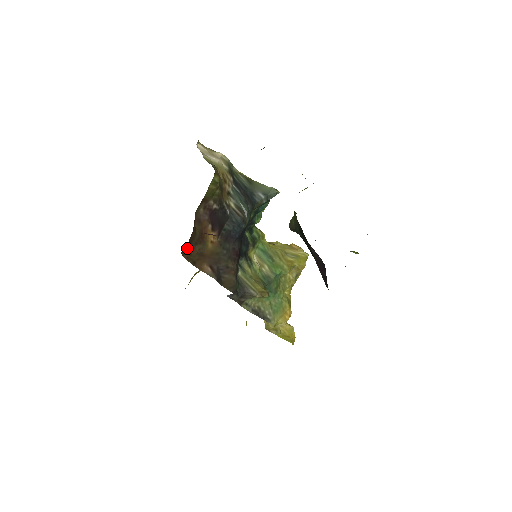
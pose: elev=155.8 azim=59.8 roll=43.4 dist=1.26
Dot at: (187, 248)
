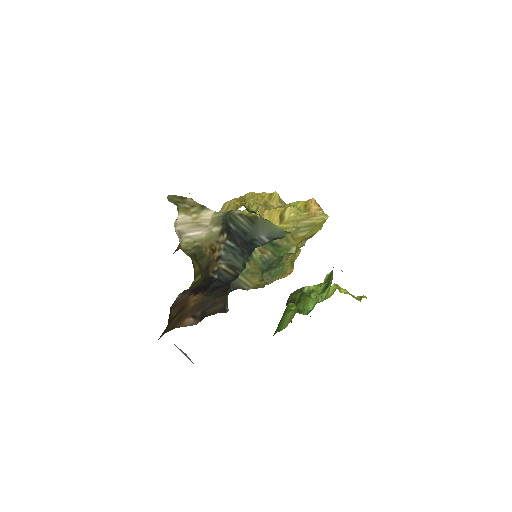
Dot at: occluded
